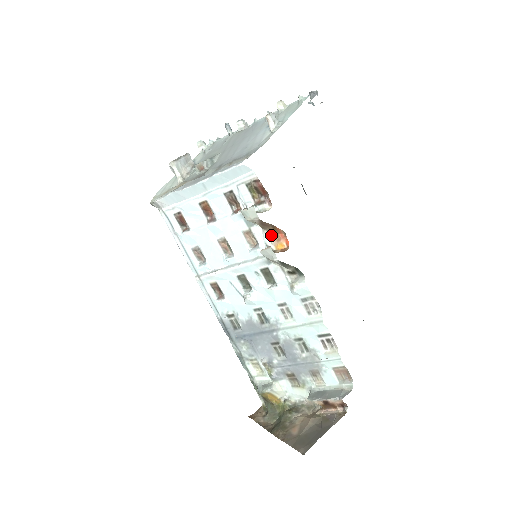
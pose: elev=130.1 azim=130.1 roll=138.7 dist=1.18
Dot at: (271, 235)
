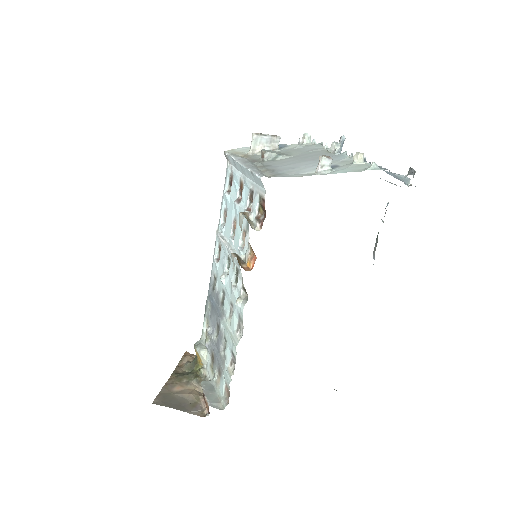
Dot at: (251, 250)
